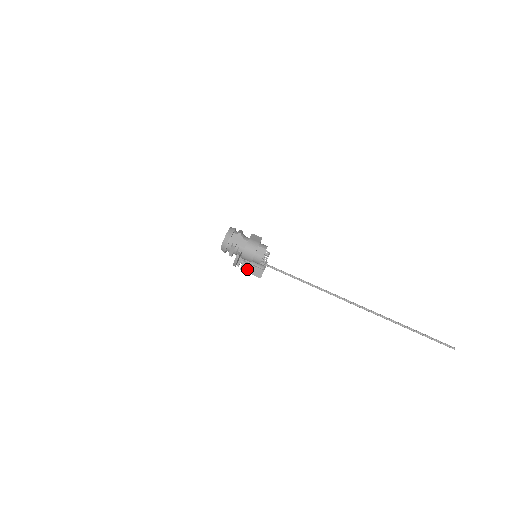
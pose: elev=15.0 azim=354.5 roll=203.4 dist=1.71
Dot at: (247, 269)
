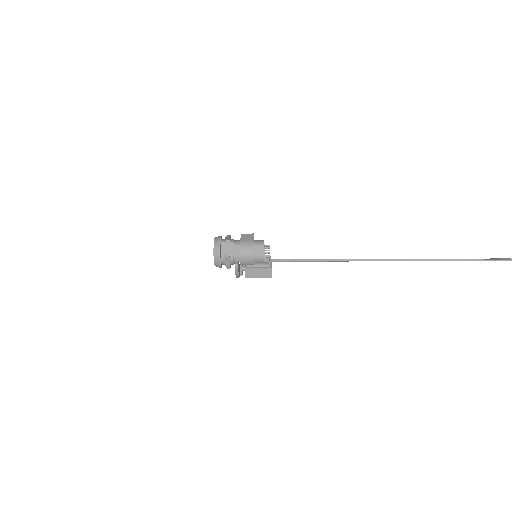
Dot at: (253, 274)
